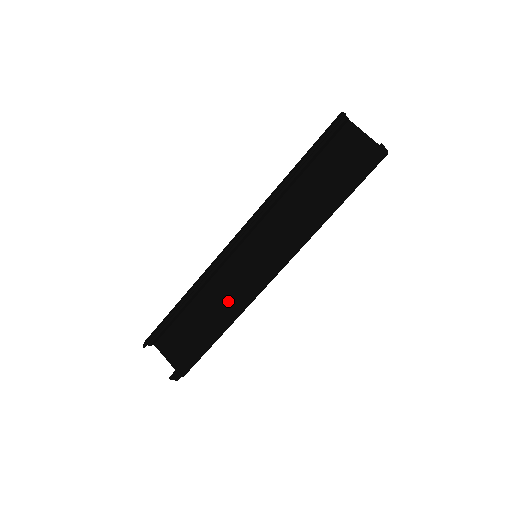
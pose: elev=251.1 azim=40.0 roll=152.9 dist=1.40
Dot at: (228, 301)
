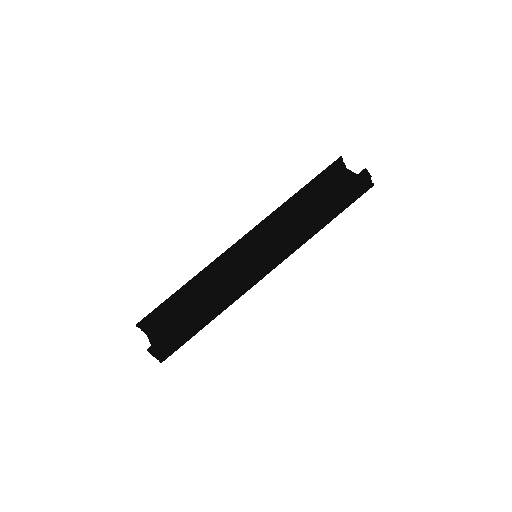
Dot at: occluded
